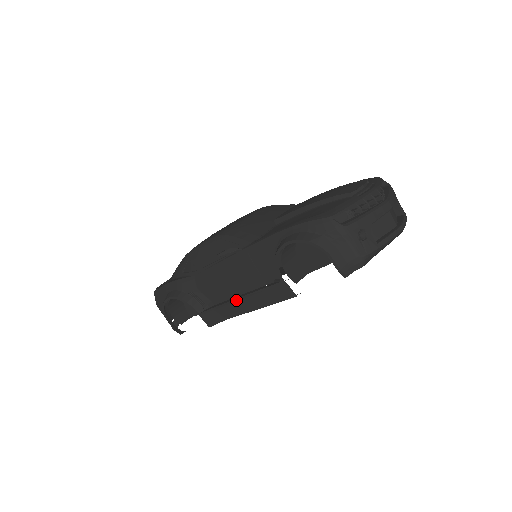
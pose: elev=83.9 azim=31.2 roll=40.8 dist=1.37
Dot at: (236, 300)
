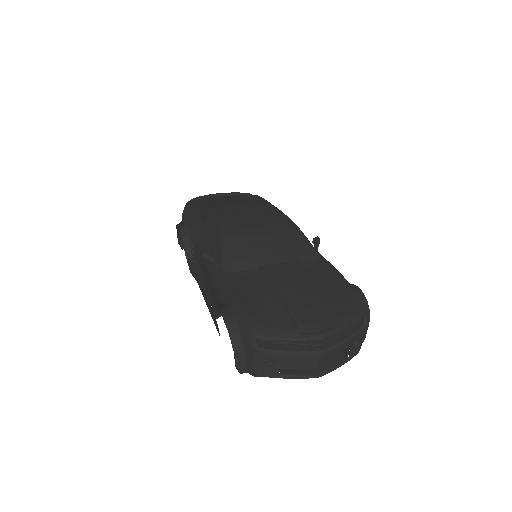
Dot at: (201, 287)
